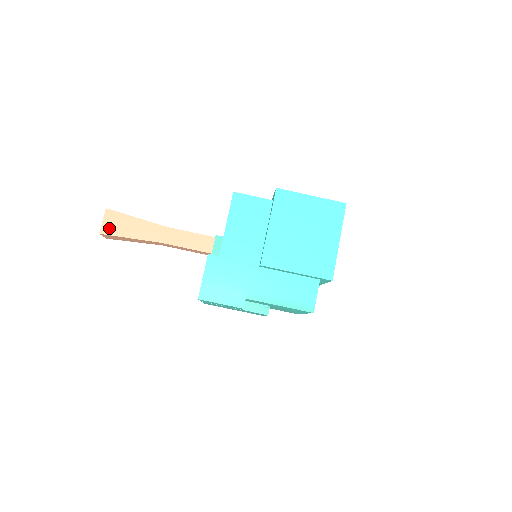
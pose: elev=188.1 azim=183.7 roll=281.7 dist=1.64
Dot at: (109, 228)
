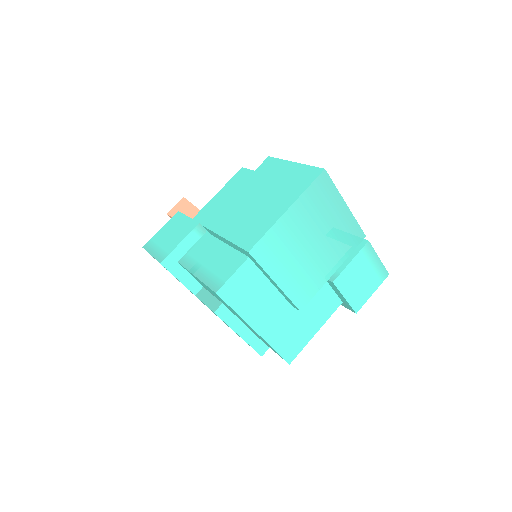
Dot at: (174, 211)
